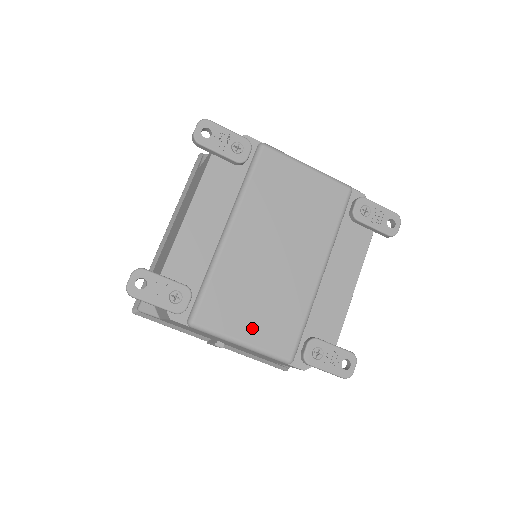
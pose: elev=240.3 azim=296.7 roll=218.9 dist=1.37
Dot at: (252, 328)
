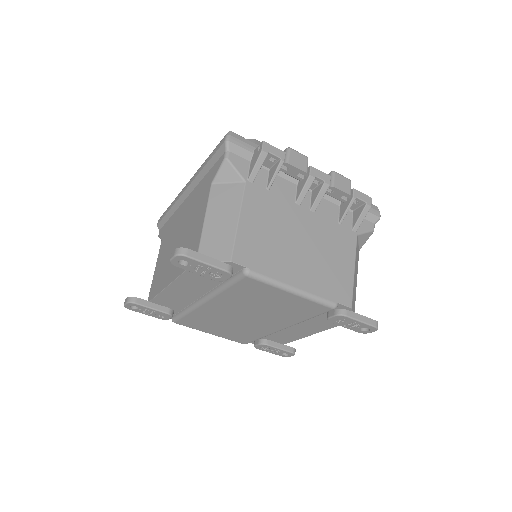
Dot at: (218, 332)
